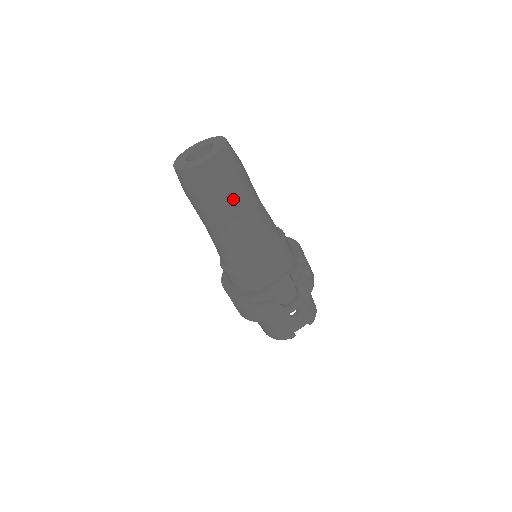
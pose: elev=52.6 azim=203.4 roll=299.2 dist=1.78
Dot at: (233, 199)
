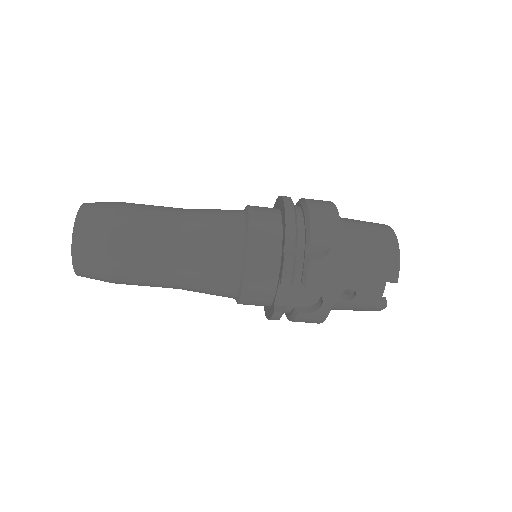
Dot at: (135, 271)
